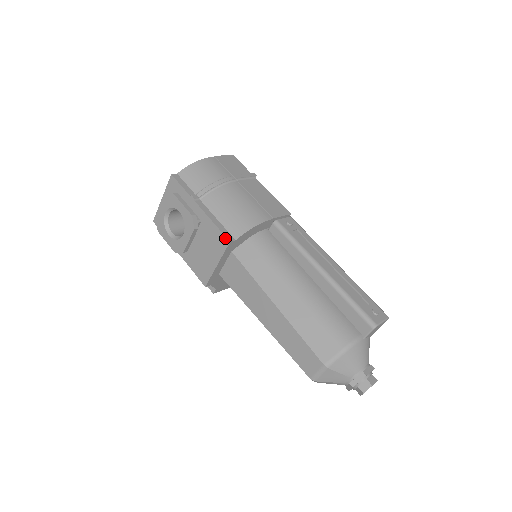
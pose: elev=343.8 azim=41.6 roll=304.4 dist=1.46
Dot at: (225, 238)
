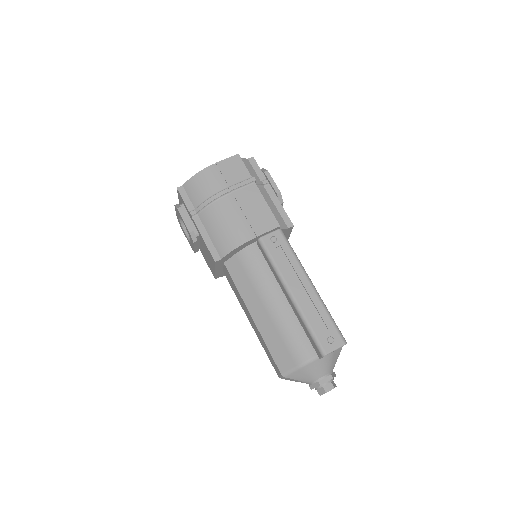
Dot at: (212, 257)
